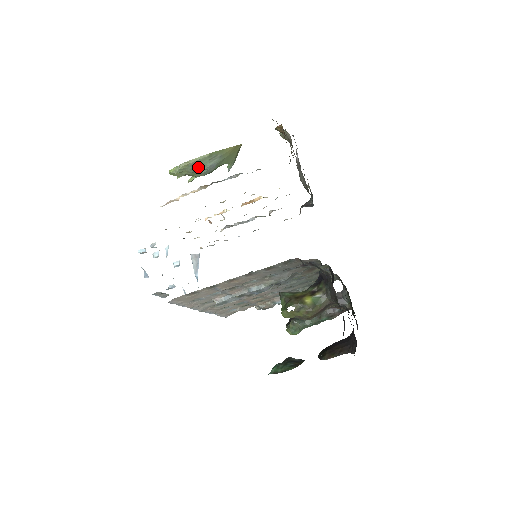
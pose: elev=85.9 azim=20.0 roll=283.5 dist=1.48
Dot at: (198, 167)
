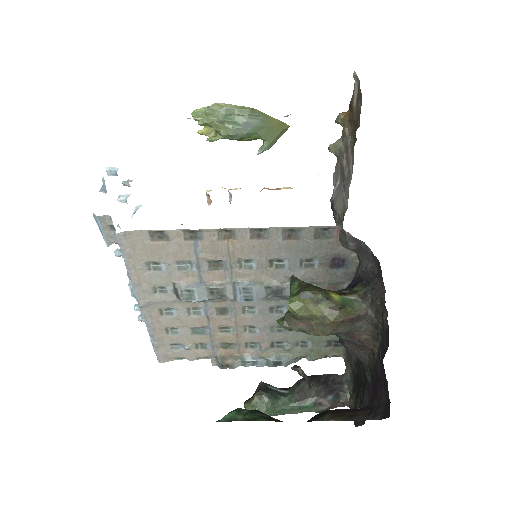
Dot at: (231, 118)
